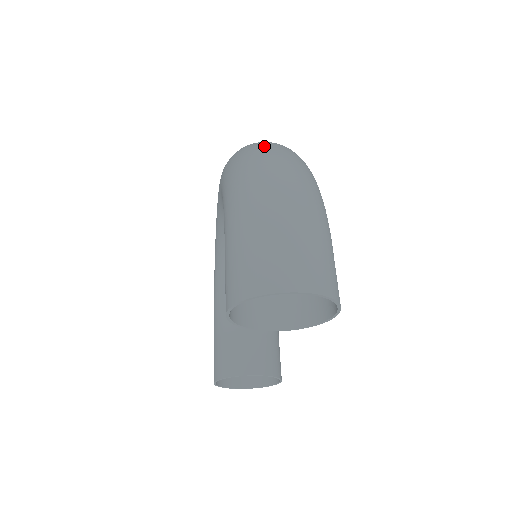
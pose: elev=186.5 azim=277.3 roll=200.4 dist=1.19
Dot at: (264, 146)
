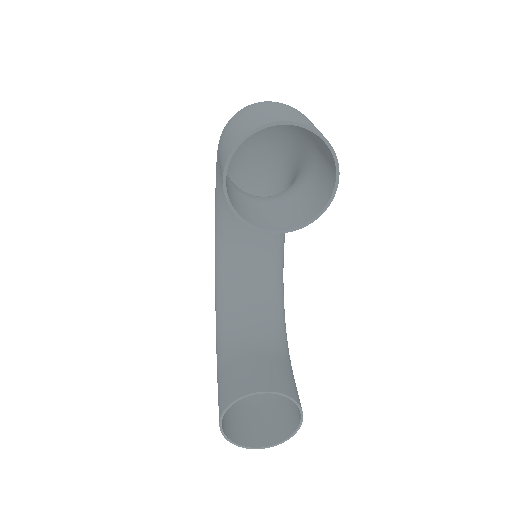
Dot at: occluded
